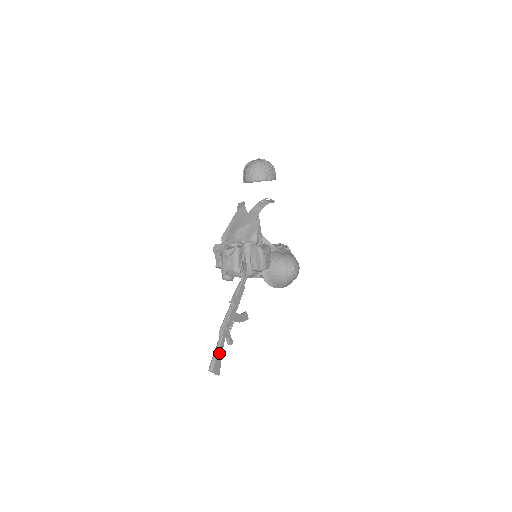
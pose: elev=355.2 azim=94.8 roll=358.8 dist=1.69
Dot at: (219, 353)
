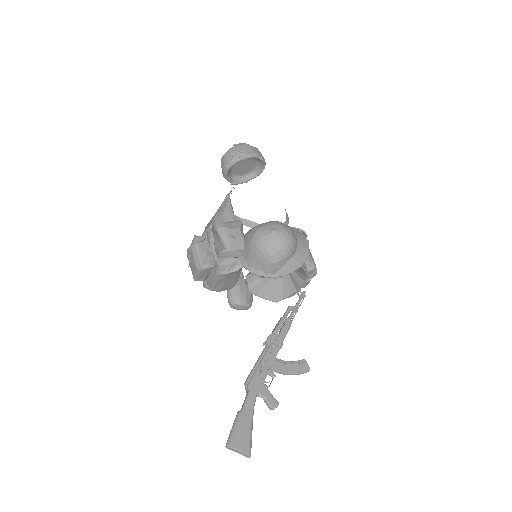
Dot at: (244, 418)
